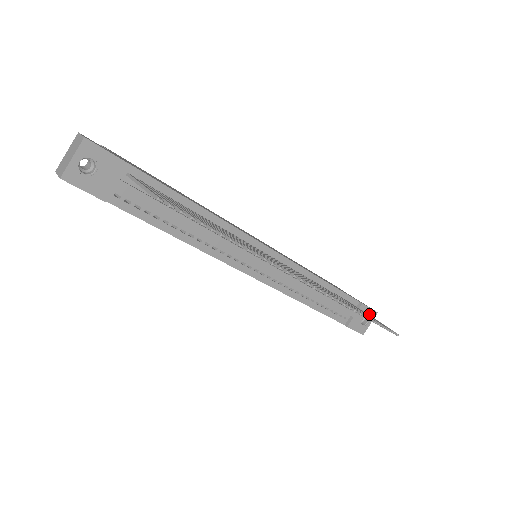
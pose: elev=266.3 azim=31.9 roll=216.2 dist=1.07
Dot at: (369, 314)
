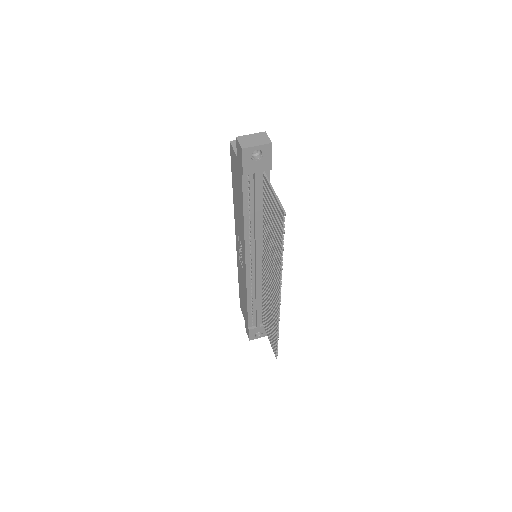
Dot at: (264, 333)
